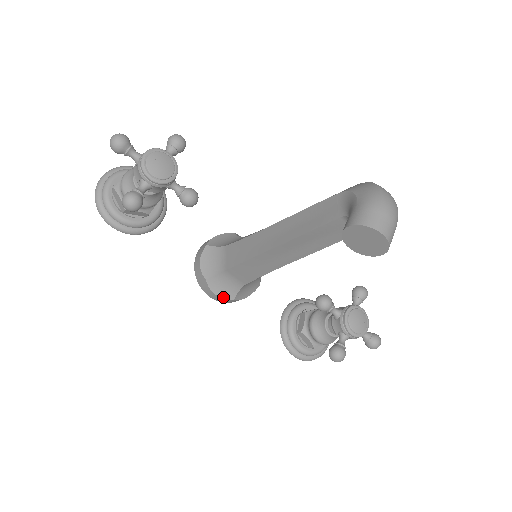
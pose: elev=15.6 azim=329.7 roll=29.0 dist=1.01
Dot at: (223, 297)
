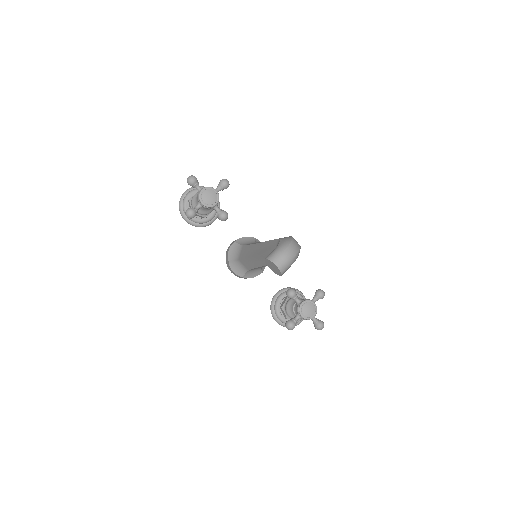
Dot at: (237, 274)
